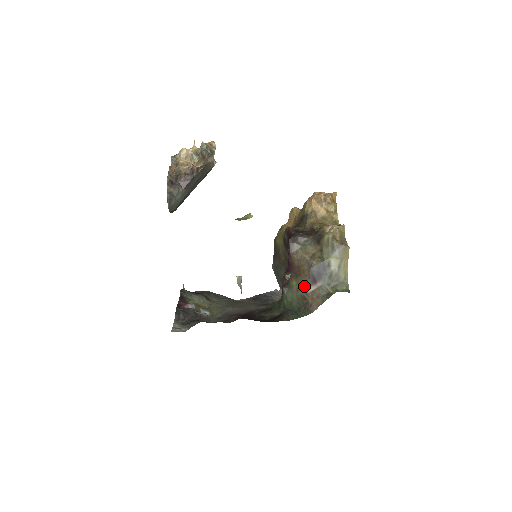
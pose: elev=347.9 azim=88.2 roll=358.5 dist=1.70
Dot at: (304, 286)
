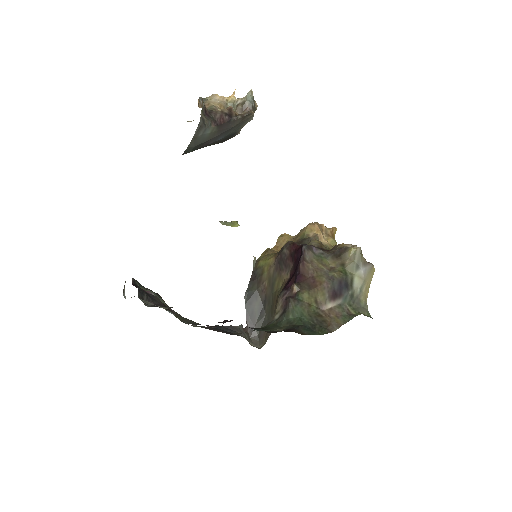
Dot at: (319, 301)
